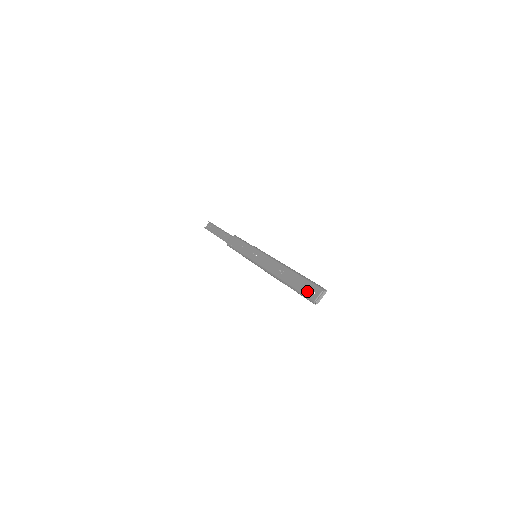
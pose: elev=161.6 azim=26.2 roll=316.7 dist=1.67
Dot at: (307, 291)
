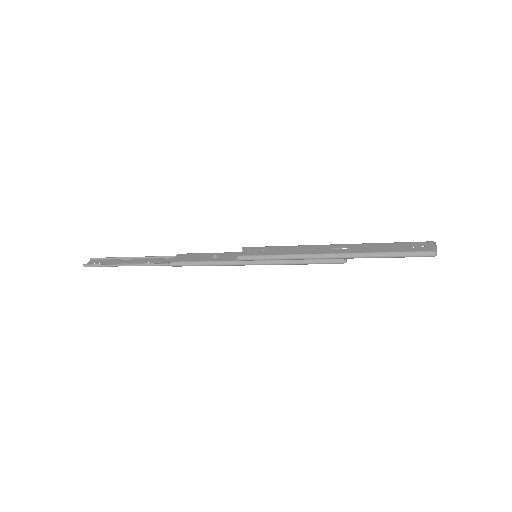
Dot at: (410, 248)
